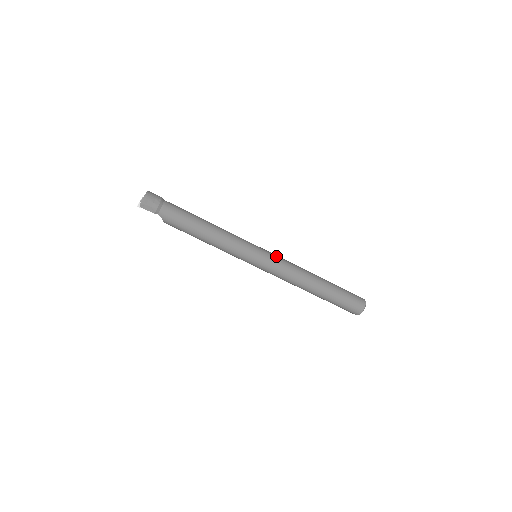
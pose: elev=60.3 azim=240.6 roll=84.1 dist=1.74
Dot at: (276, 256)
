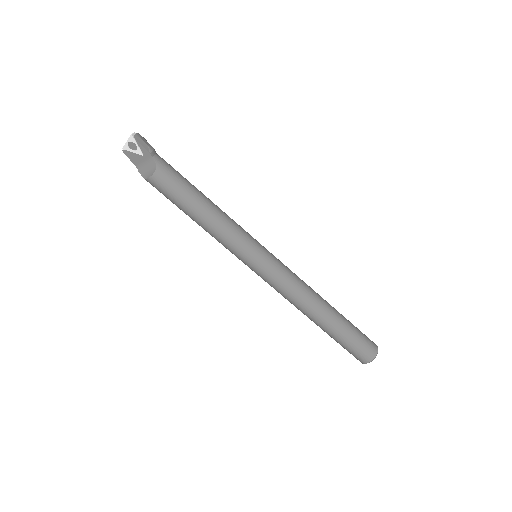
Dot at: occluded
